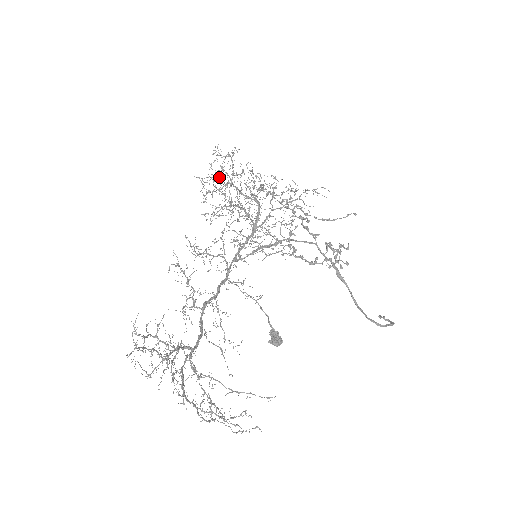
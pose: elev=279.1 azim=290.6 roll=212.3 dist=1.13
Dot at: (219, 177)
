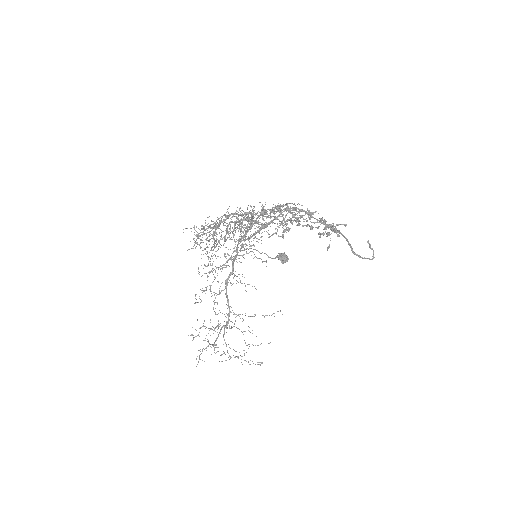
Dot at: occluded
